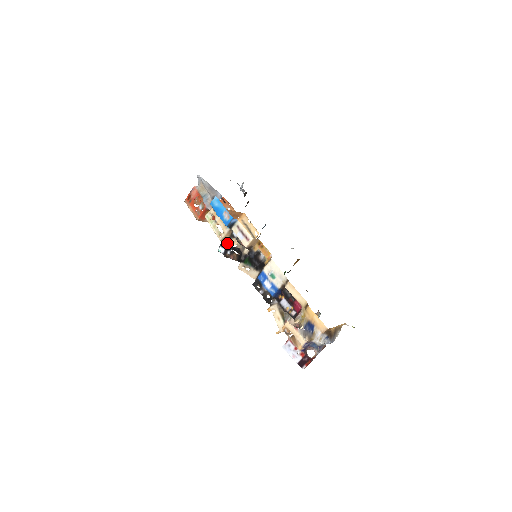
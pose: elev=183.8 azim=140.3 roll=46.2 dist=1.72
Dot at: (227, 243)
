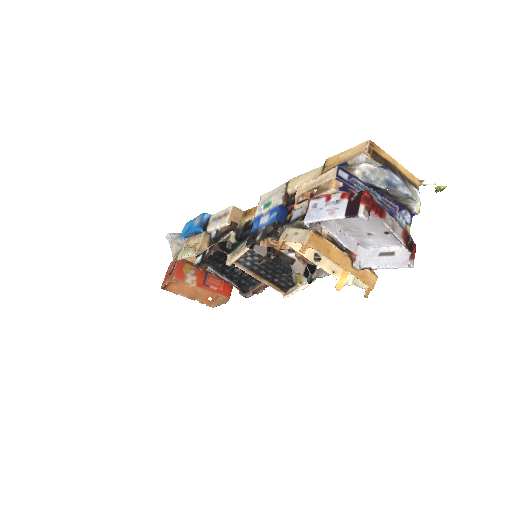
Dot at: occluded
